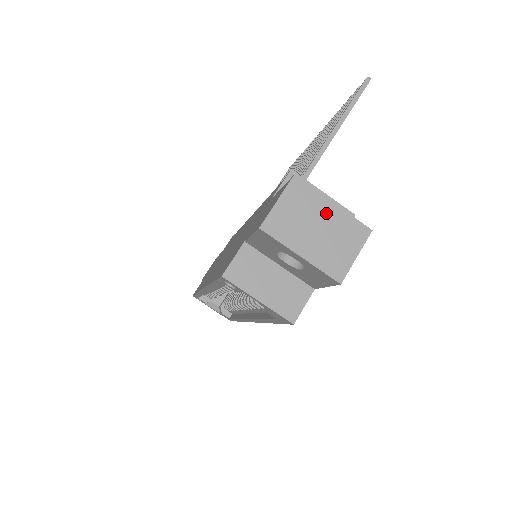
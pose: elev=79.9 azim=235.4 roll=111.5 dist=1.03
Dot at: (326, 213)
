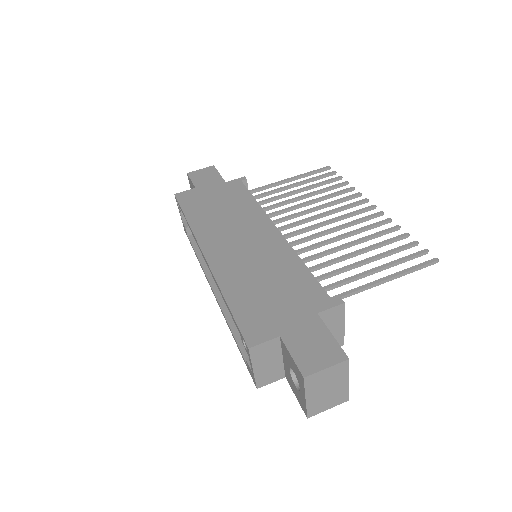
Dot at: (340, 384)
